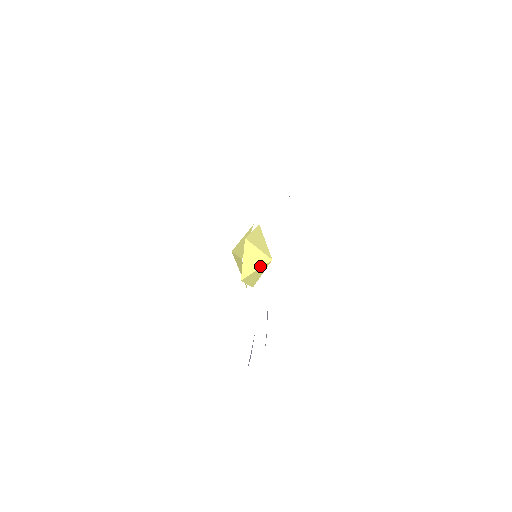
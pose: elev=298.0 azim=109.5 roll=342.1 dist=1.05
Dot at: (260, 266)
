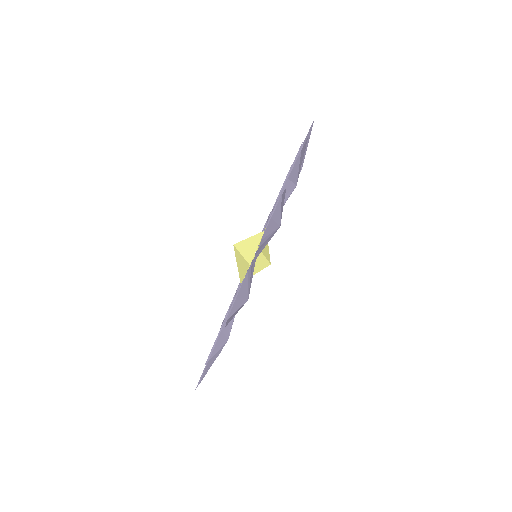
Dot at: (260, 270)
